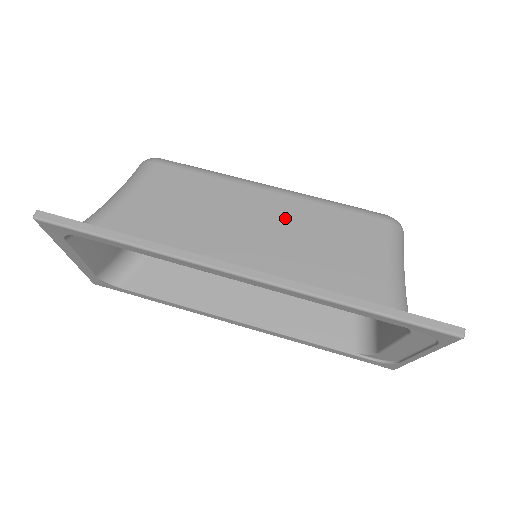
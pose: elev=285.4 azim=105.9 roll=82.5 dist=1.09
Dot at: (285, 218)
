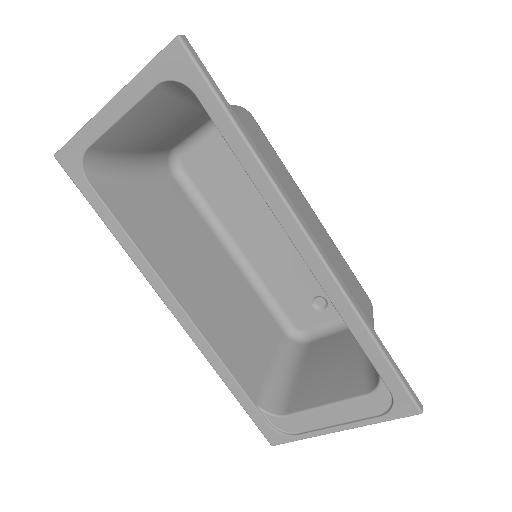
Dot at: (323, 239)
